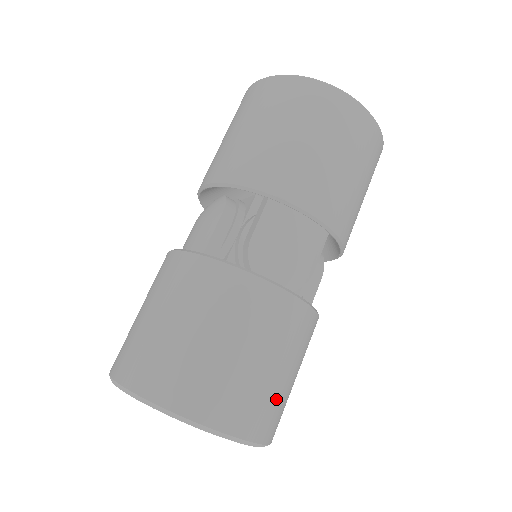
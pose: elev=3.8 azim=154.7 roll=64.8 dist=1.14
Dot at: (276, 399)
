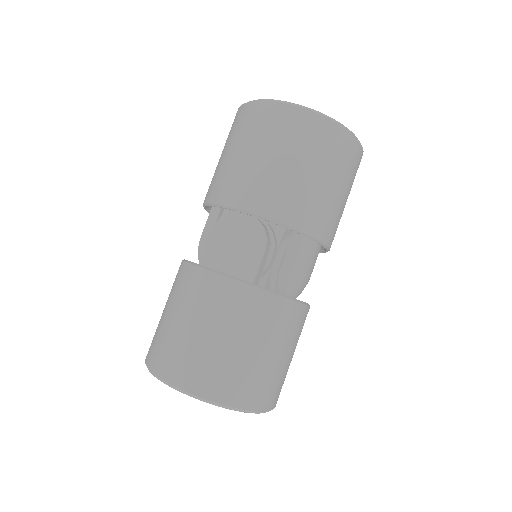
Dot at: occluded
